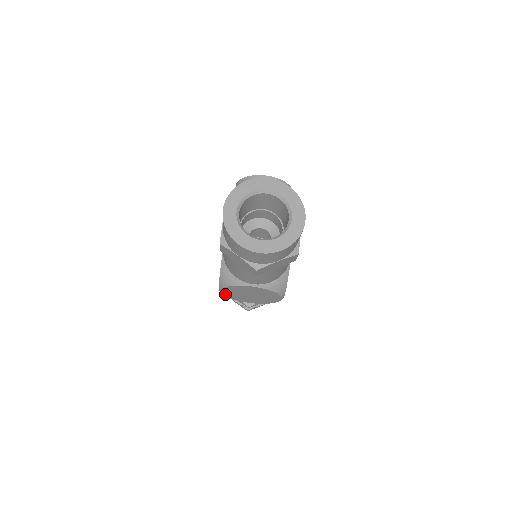
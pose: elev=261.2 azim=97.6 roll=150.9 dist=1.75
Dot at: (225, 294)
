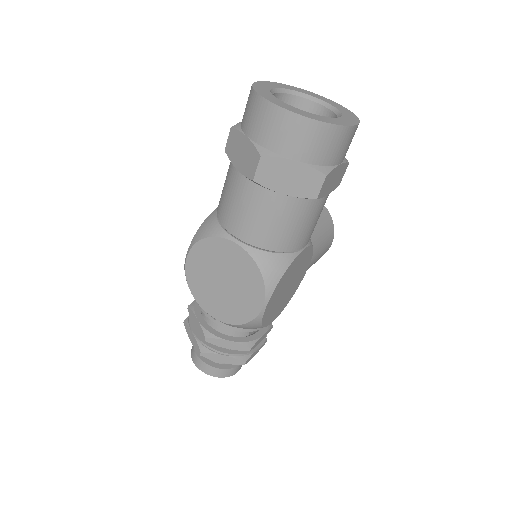
Dot at: (189, 273)
